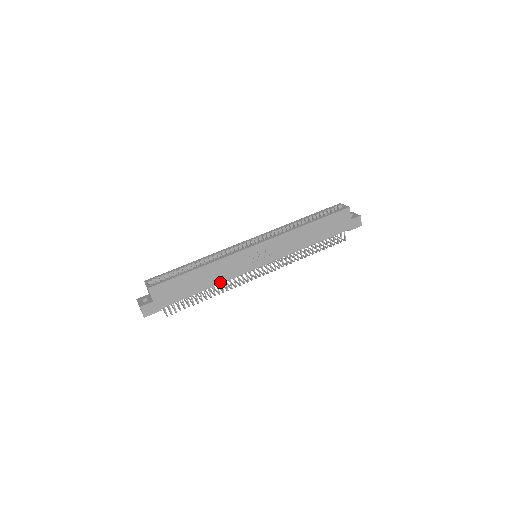
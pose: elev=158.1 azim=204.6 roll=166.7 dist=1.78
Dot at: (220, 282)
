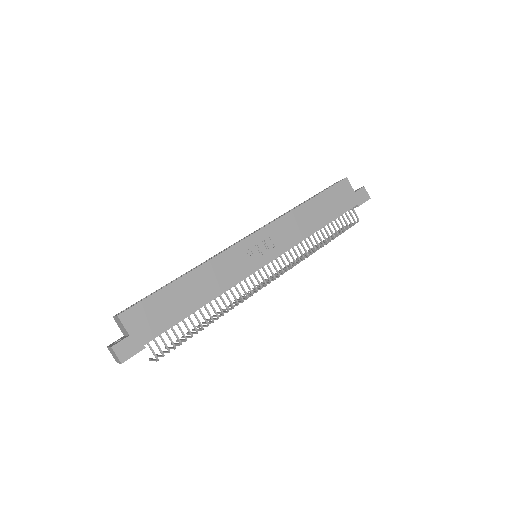
Dot at: (218, 293)
